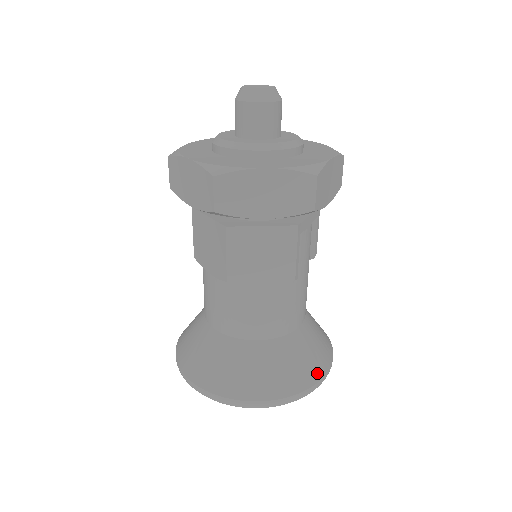
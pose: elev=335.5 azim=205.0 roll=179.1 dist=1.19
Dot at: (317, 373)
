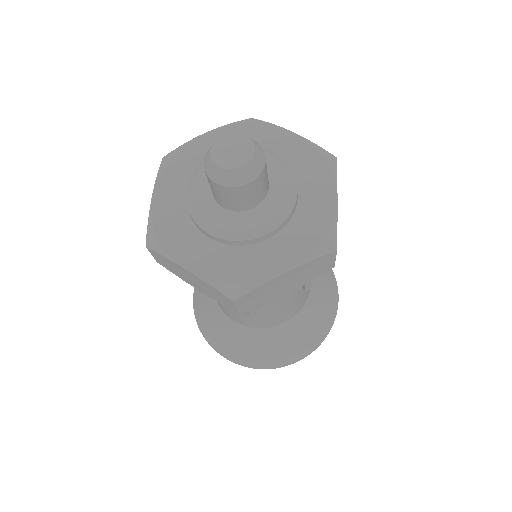
Dot at: (279, 362)
